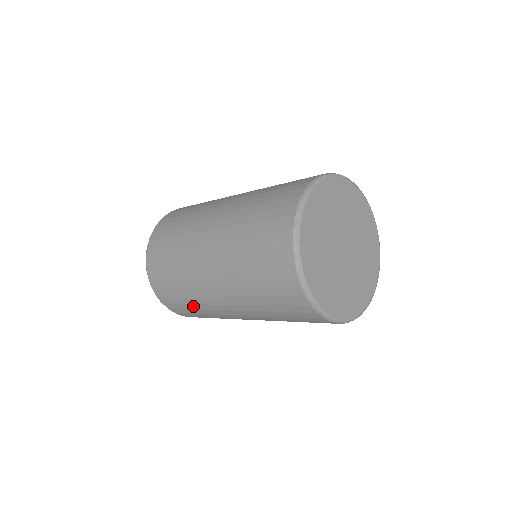
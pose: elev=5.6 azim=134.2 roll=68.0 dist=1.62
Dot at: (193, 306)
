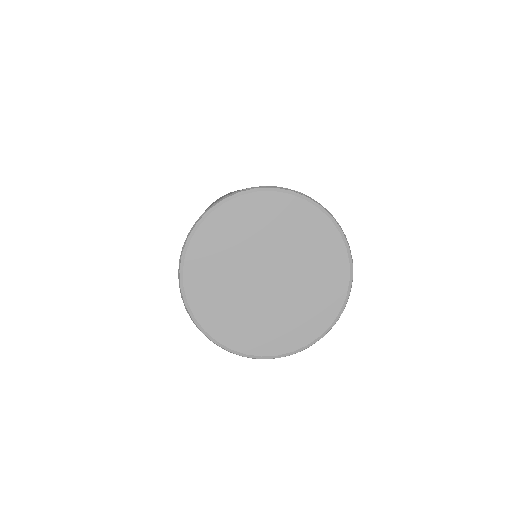
Dot at: occluded
